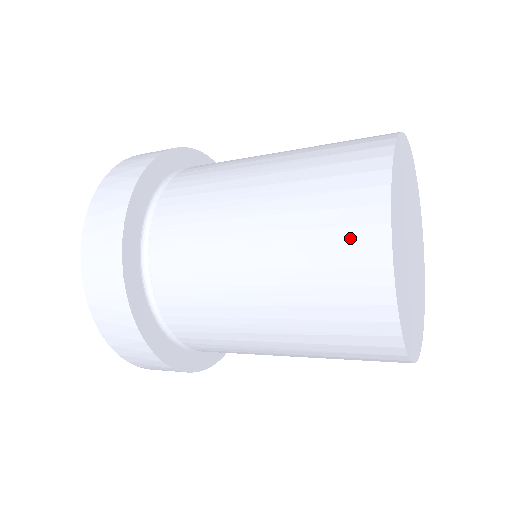
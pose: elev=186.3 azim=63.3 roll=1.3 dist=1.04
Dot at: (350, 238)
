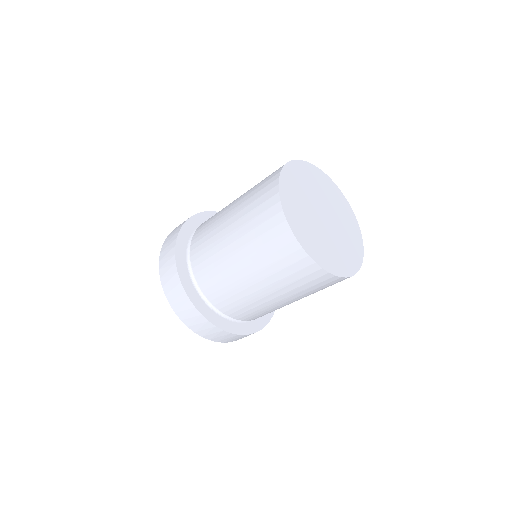
Dot at: occluded
